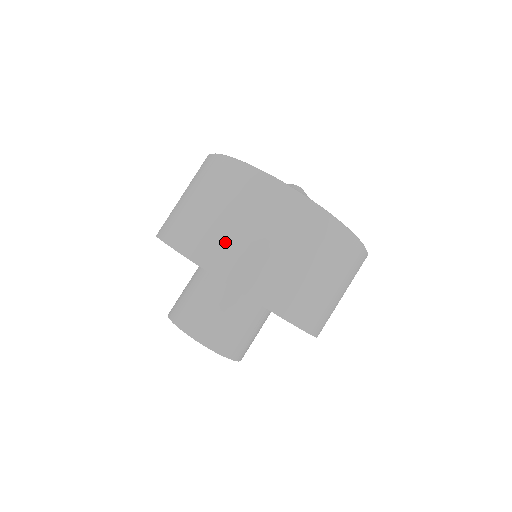
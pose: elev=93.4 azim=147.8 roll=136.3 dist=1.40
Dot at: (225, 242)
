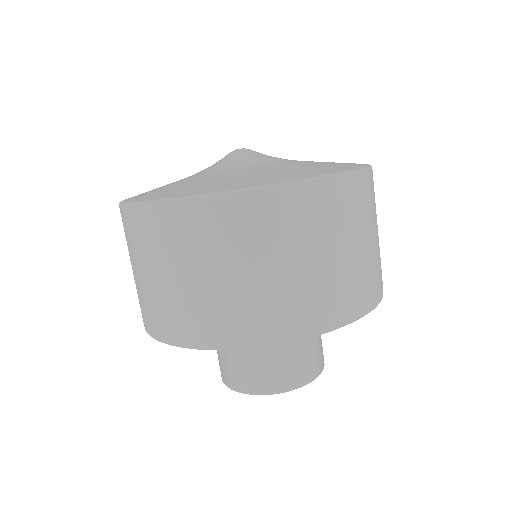
Dot at: (356, 278)
